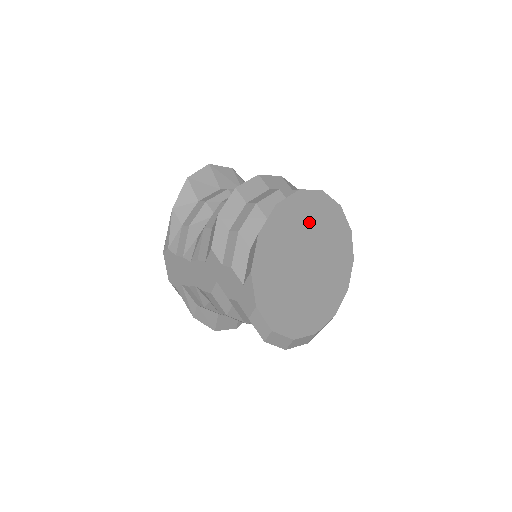
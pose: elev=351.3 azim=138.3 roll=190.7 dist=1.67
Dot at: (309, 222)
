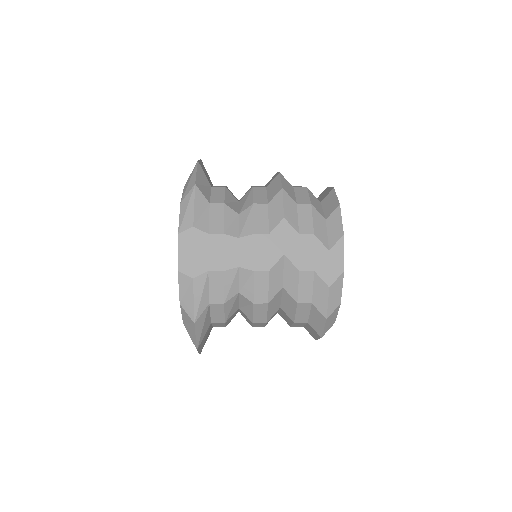
Dot at: occluded
